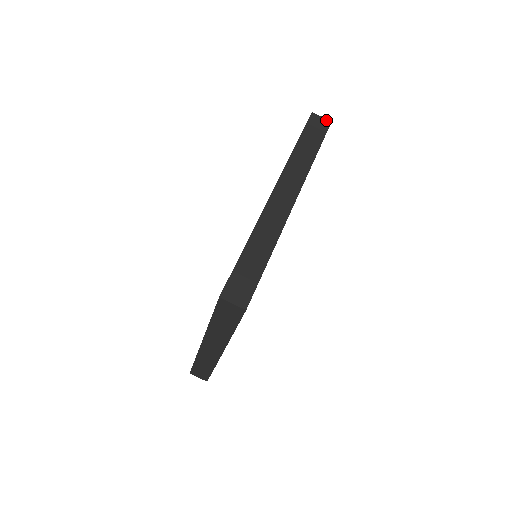
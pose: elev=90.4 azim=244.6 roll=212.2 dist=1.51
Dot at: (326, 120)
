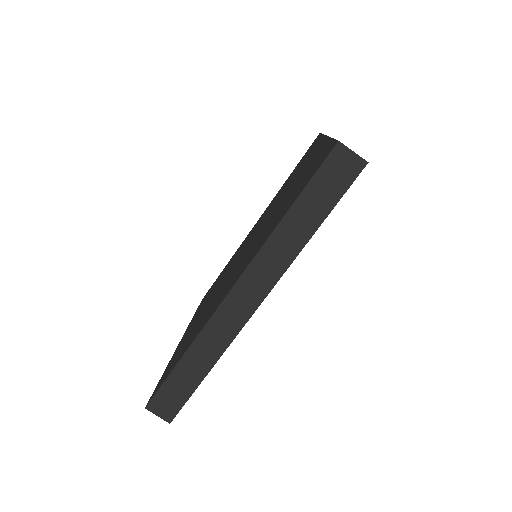
Dot at: (358, 160)
